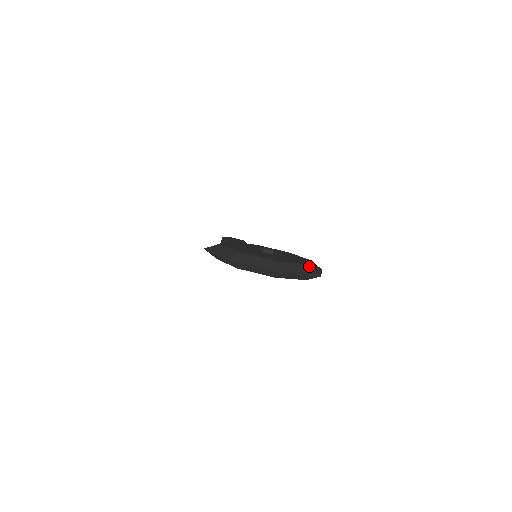
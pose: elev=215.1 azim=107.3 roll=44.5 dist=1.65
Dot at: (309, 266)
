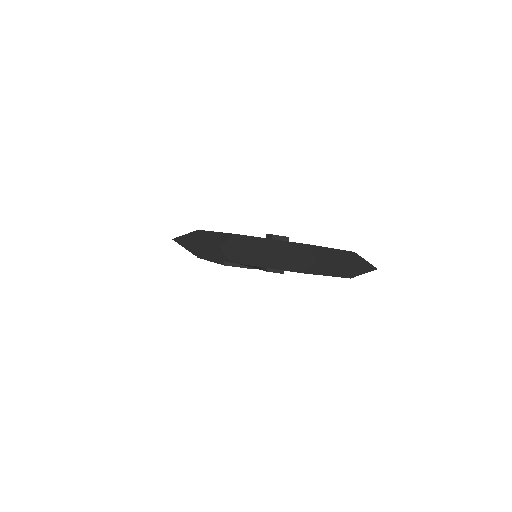
Dot at: (355, 253)
